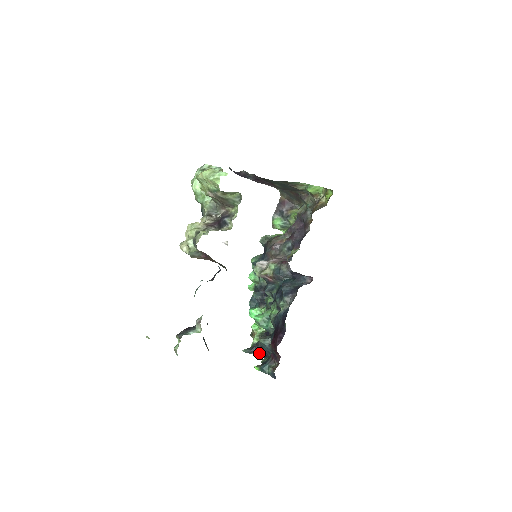
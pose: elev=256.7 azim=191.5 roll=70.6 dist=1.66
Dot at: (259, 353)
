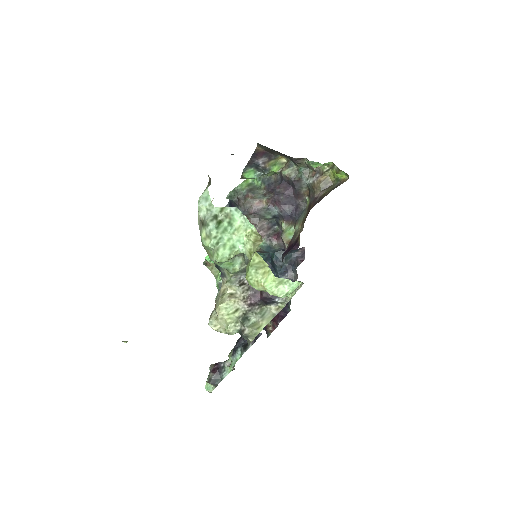
Dot at: occluded
